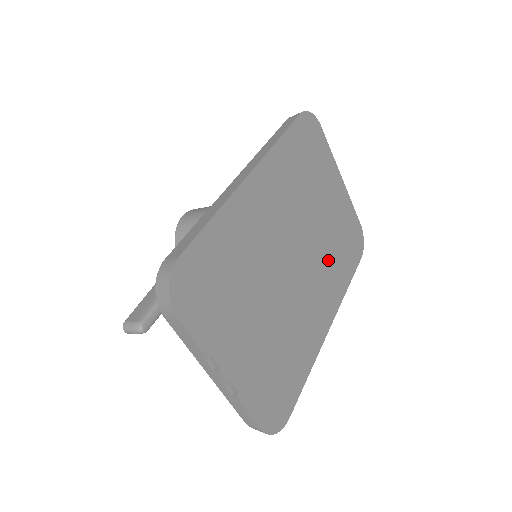
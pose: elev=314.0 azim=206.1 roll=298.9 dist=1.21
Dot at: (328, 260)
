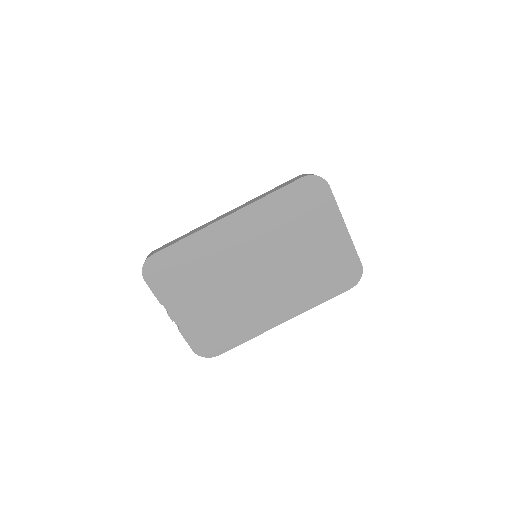
Dot at: (299, 281)
